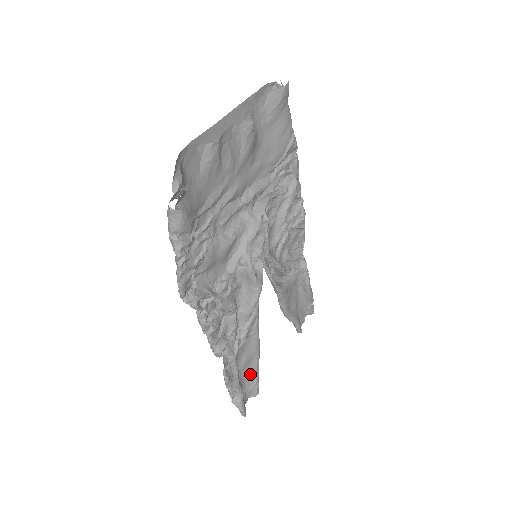
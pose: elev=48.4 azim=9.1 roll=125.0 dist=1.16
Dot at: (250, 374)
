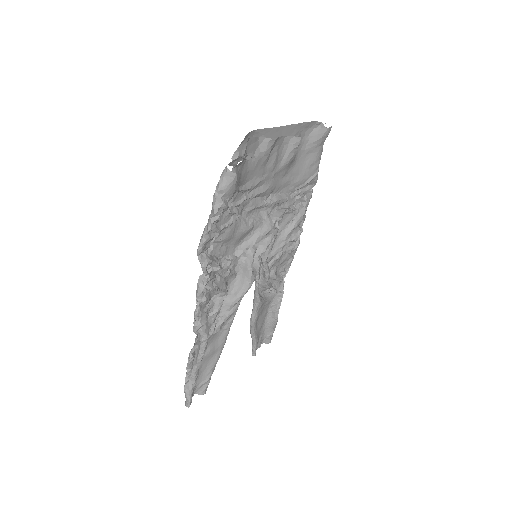
Dot at: (207, 369)
